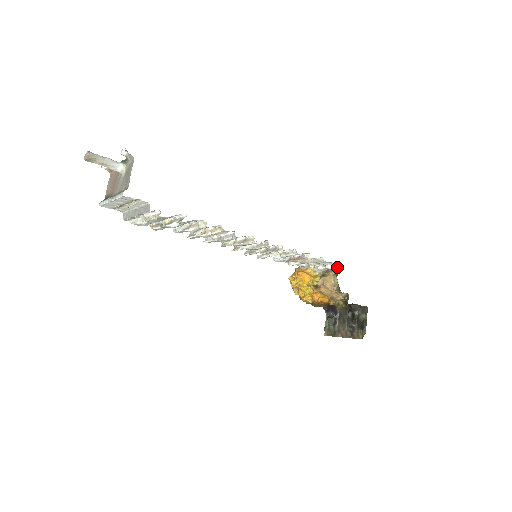
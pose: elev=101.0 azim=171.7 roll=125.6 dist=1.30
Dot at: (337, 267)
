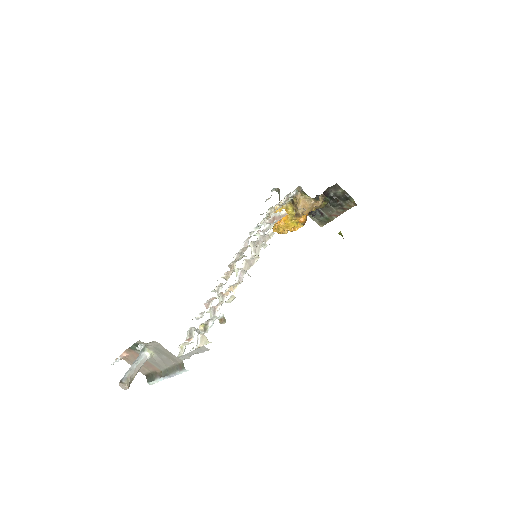
Dot at: (297, 188)
